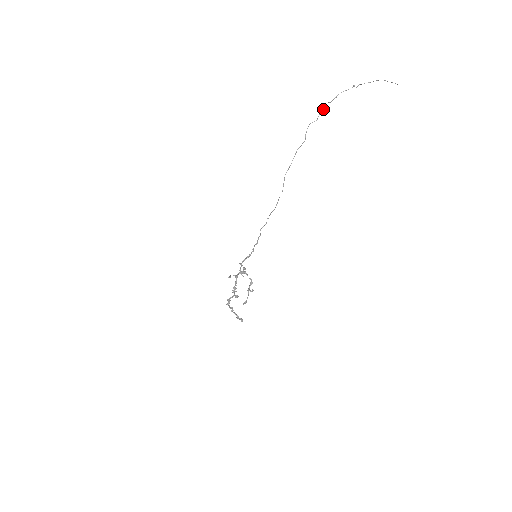
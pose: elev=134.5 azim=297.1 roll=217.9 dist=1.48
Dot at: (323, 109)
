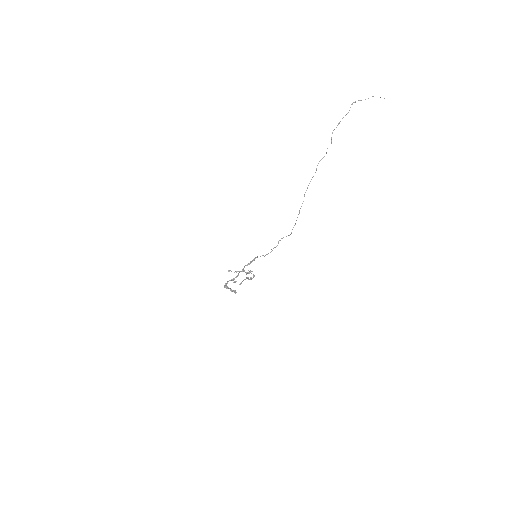
Dot at: (331, 142)
